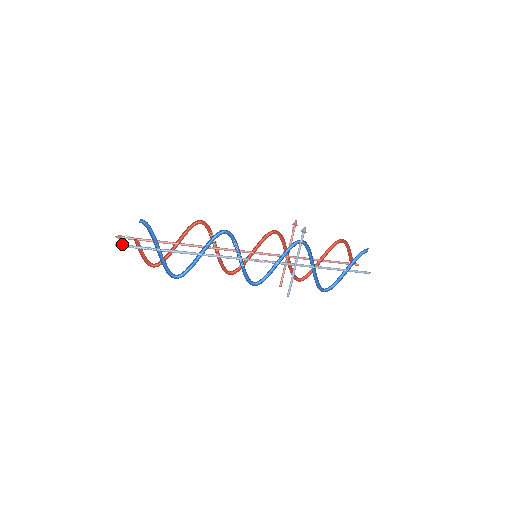
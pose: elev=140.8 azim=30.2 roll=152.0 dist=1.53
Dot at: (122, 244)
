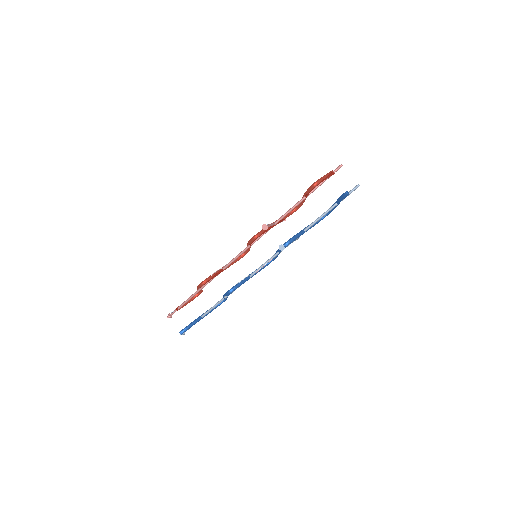
Dot at: occluded
